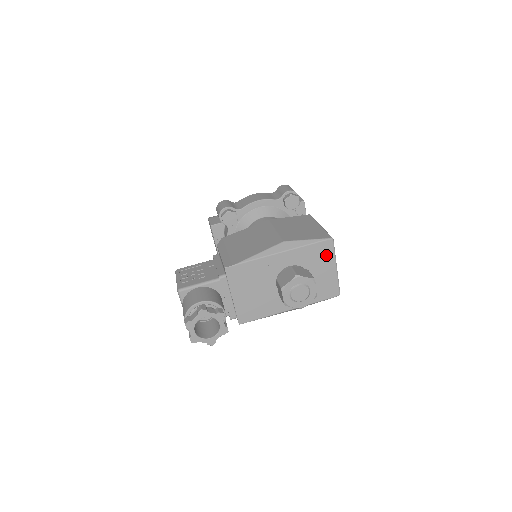
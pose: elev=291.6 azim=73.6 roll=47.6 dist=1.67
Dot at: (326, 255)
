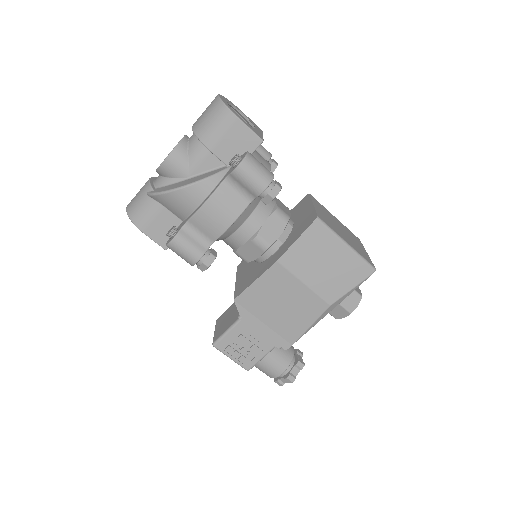
Dot at: occluded
